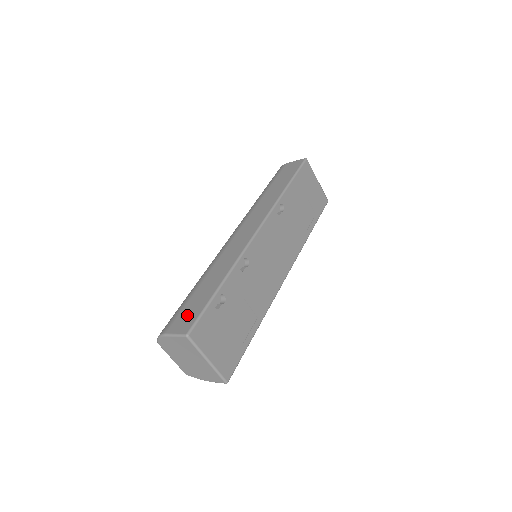
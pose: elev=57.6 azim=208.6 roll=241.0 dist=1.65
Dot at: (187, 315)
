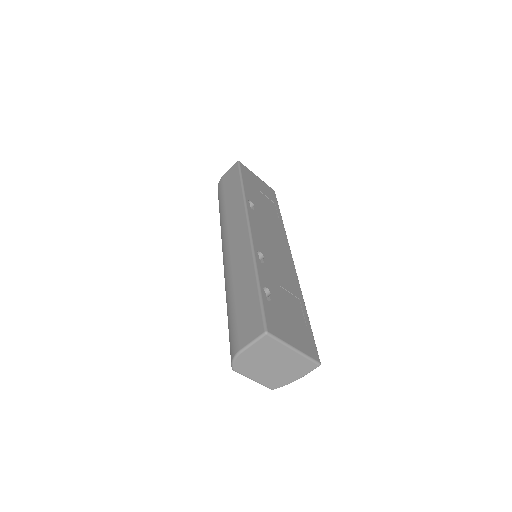
Dot at: (248, 321)
